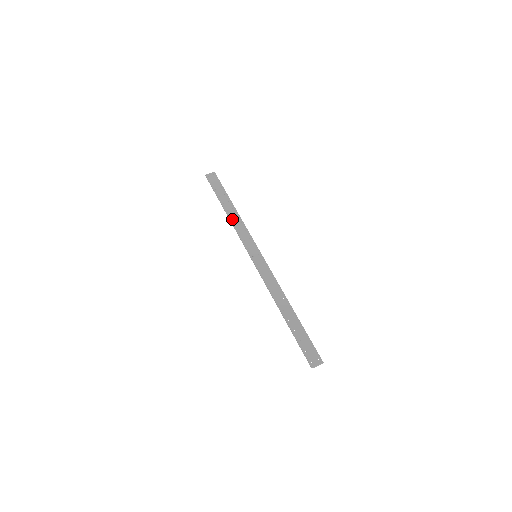
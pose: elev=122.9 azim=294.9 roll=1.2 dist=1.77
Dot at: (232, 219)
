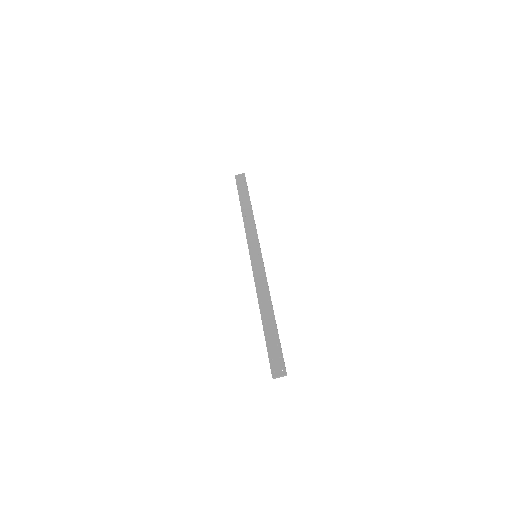
Dot at: (245, 218)
